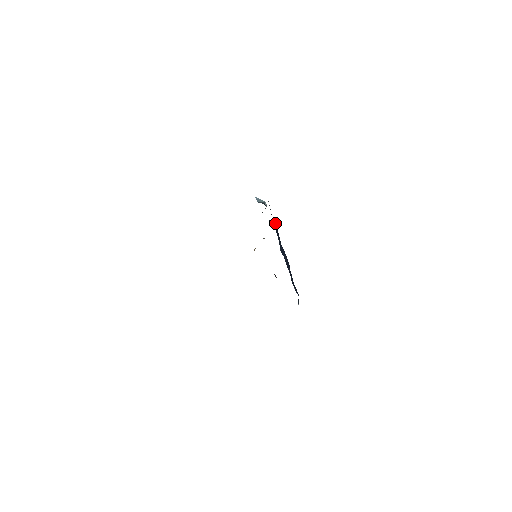
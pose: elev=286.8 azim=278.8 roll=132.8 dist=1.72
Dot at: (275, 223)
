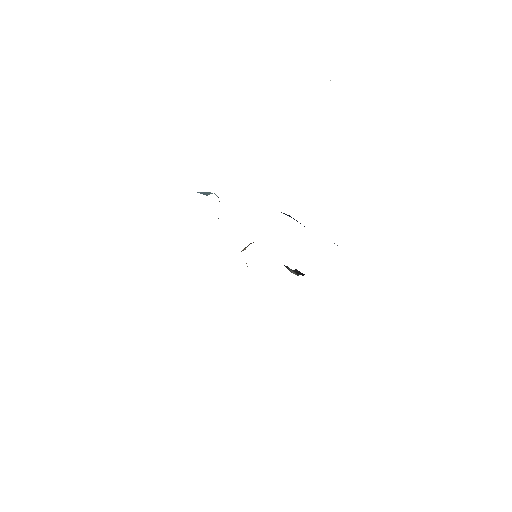
Dot at: occluded
